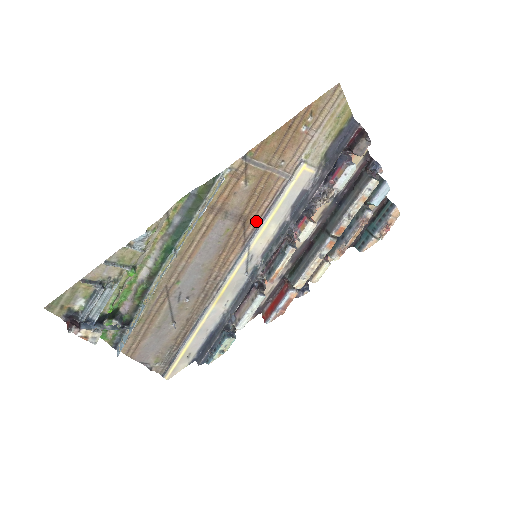
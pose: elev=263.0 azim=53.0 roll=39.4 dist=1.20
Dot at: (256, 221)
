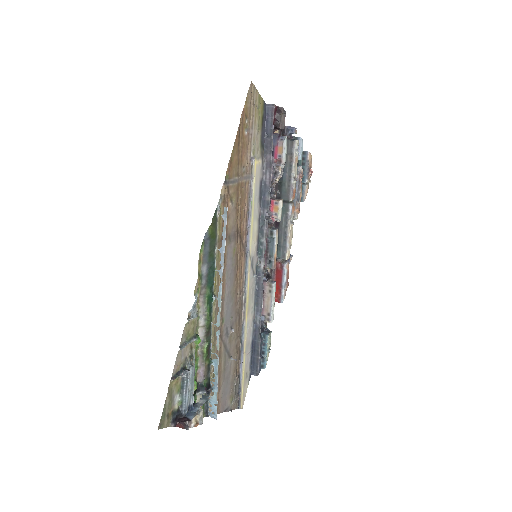
Dot at: (245, 228)
